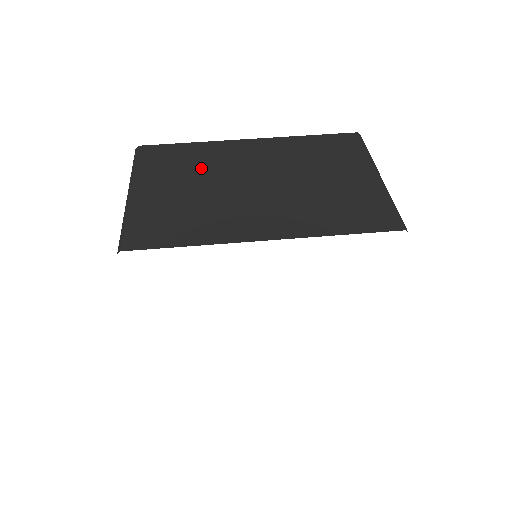
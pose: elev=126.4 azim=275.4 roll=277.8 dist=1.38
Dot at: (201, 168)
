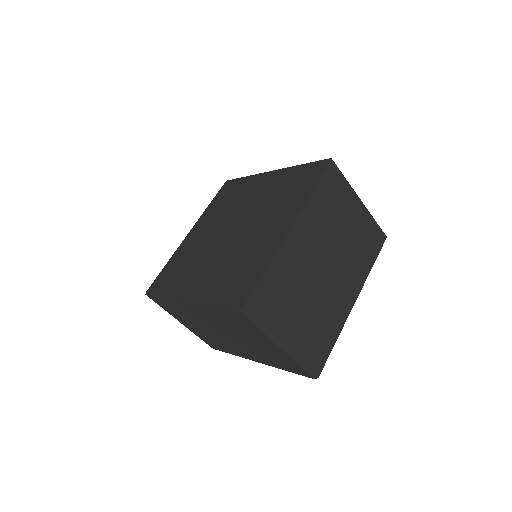
Dot at: (294, 286)
